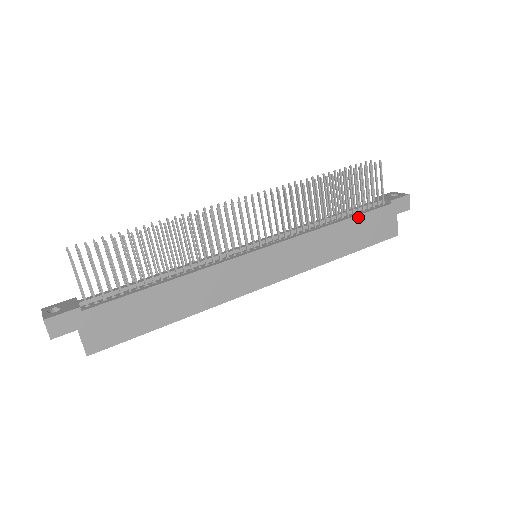
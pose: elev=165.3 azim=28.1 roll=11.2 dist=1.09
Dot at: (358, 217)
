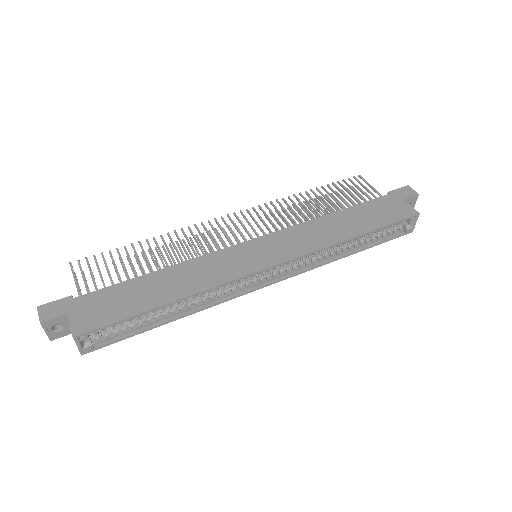
Dot at: (355, 207)
